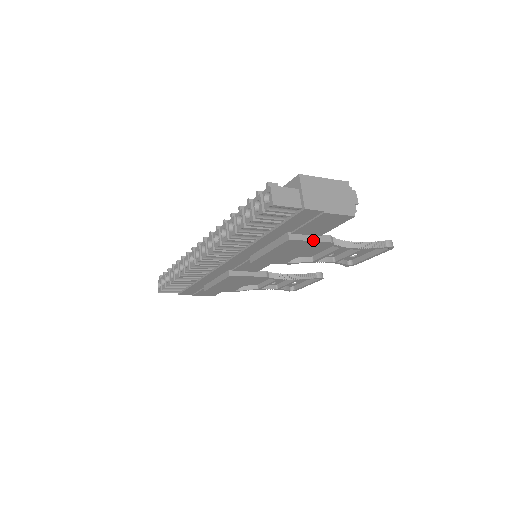
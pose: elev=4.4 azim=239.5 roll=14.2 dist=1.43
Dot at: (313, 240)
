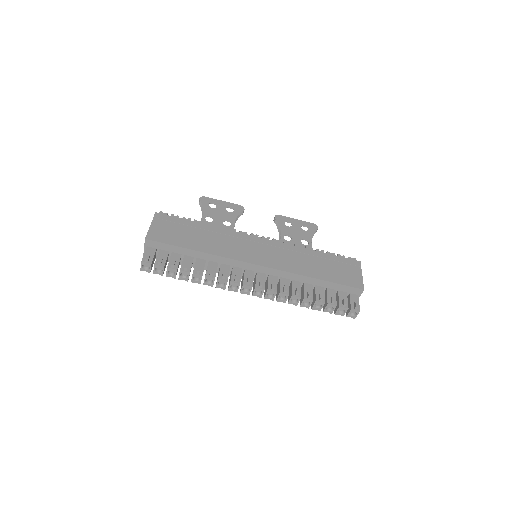
Dot at: occluded
